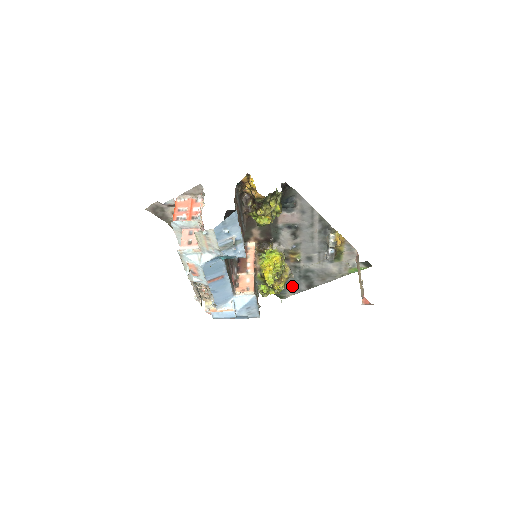
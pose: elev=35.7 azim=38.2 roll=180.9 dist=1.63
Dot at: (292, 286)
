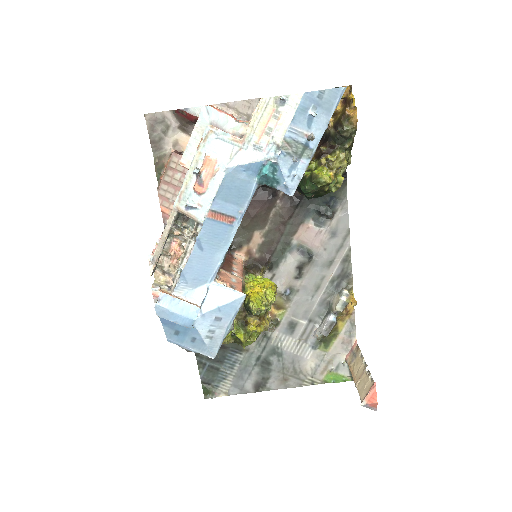
Dot at: (236, 375)
